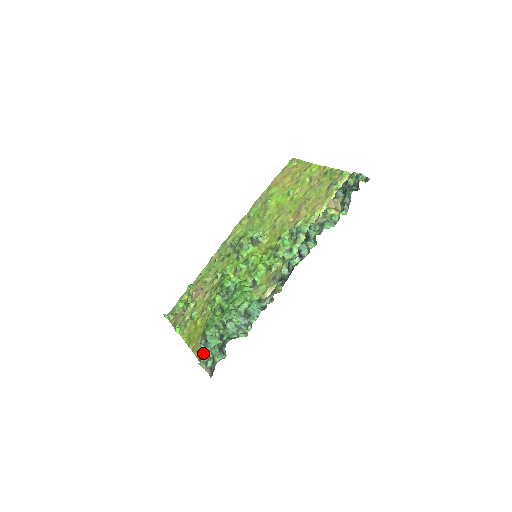
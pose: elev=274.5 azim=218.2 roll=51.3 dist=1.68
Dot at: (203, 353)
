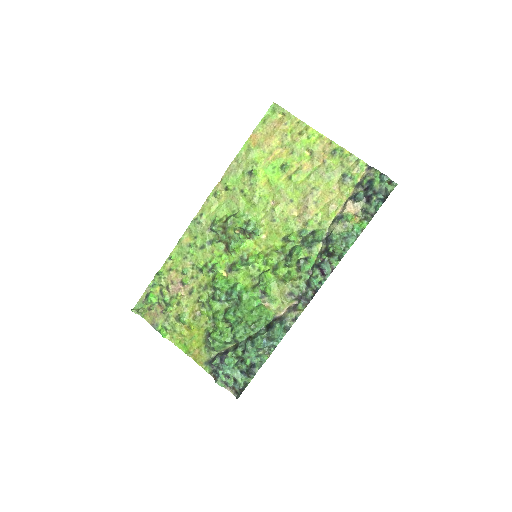
Dot at: (220, 374)
